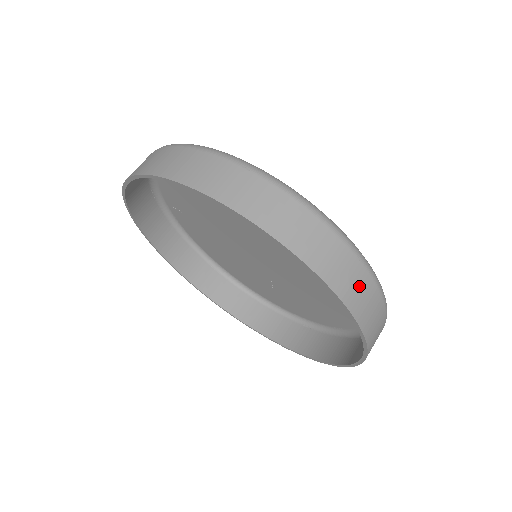
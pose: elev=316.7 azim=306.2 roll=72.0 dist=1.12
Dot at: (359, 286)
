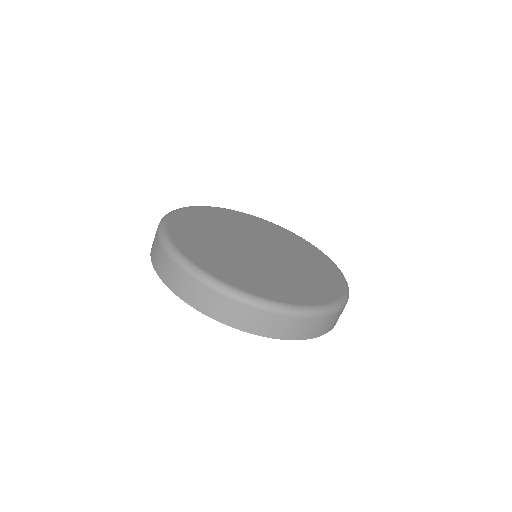
Dot at: (327, 324)
